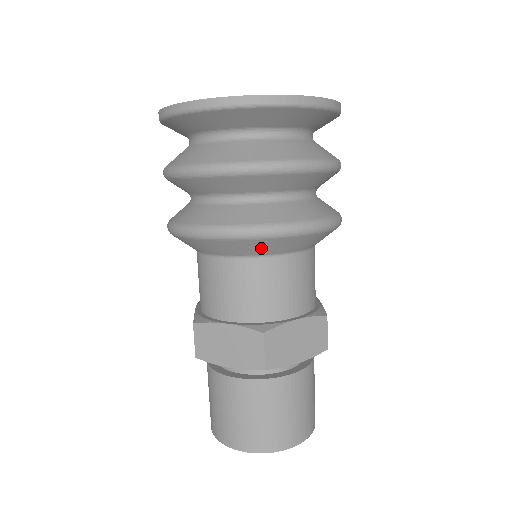
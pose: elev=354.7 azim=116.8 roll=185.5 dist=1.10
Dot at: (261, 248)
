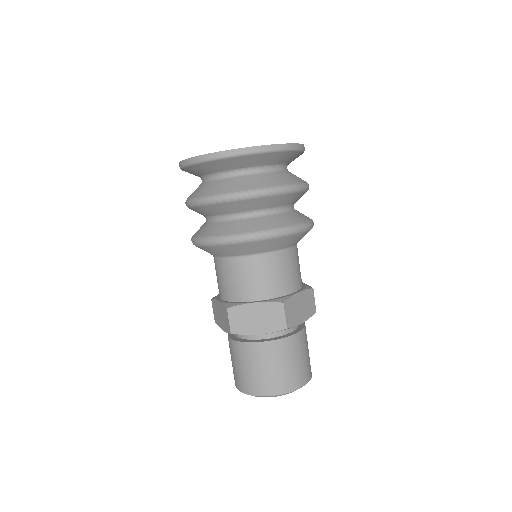
Dot at: (275, 245)
